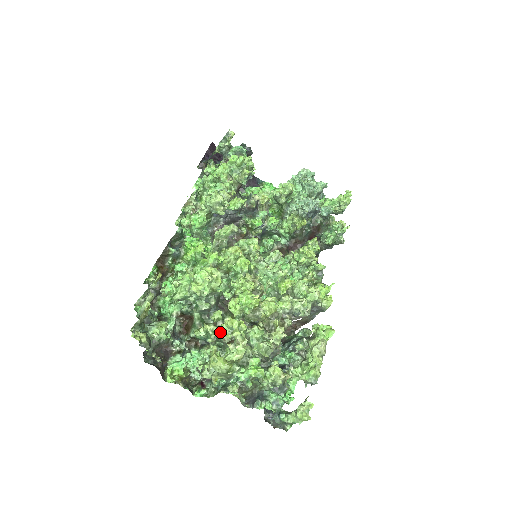
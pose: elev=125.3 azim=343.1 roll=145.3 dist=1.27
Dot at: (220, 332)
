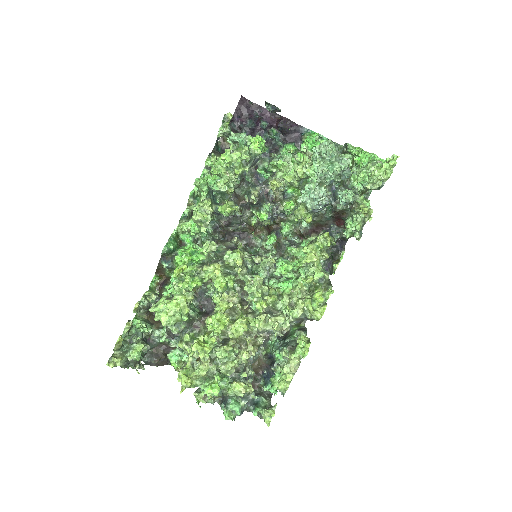
Dot at: (191, 350)
